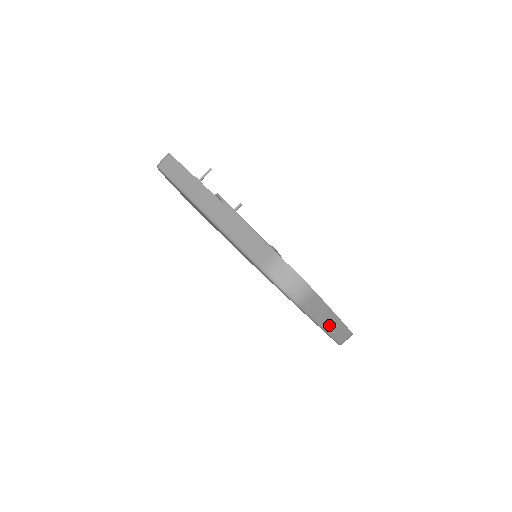
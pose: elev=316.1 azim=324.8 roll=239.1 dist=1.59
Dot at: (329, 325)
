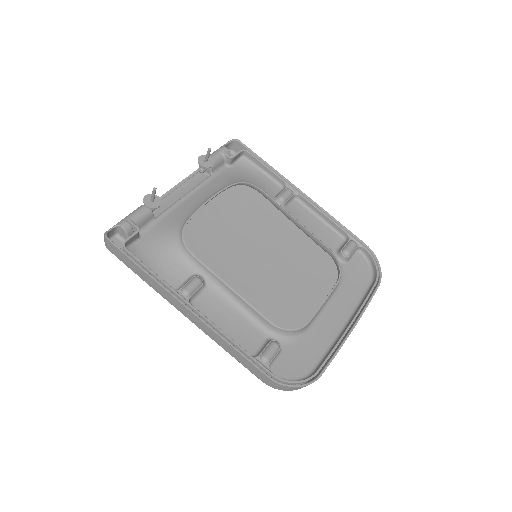
Dot at: occluded
